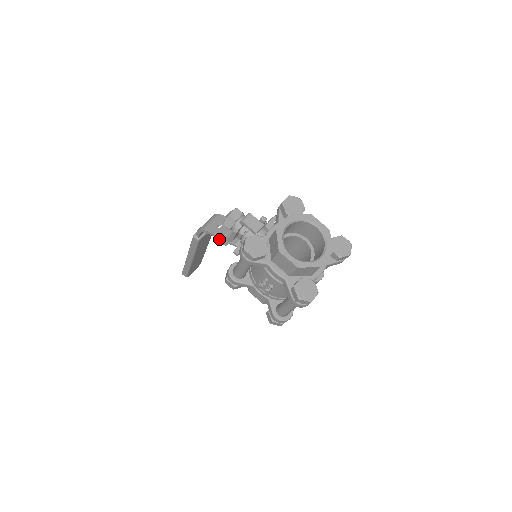
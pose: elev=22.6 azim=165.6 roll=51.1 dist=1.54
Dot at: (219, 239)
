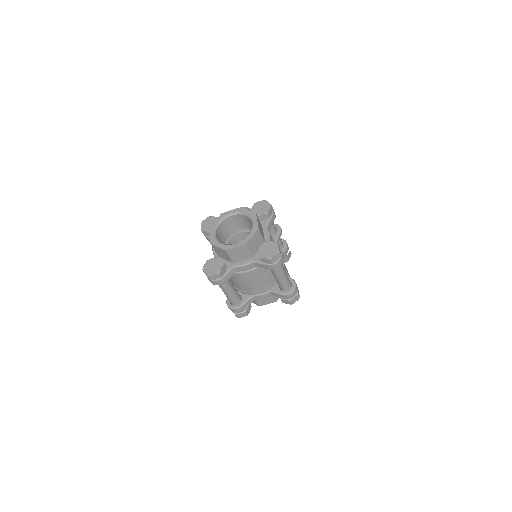
Dot at: occluded
